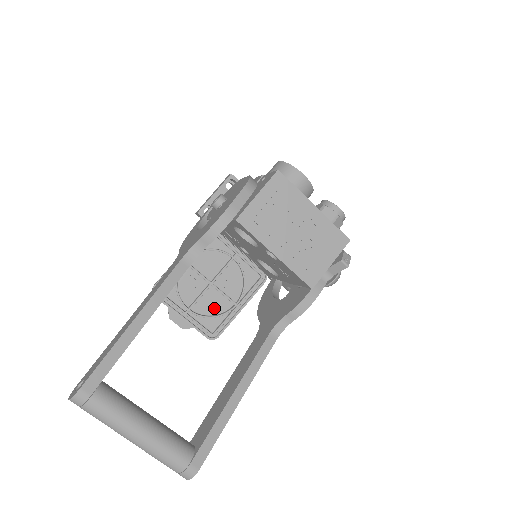
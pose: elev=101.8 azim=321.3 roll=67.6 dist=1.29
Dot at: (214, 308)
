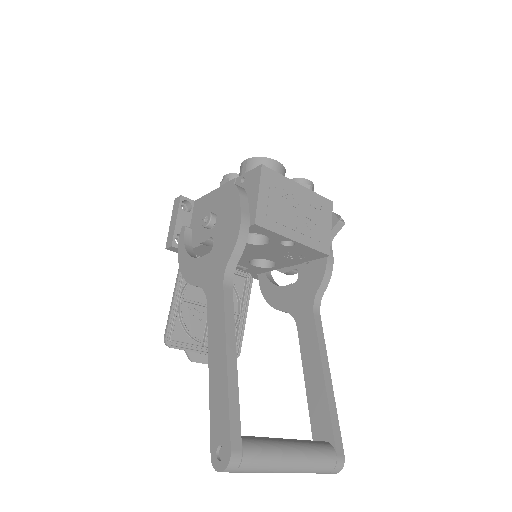
Dot at: occluded
